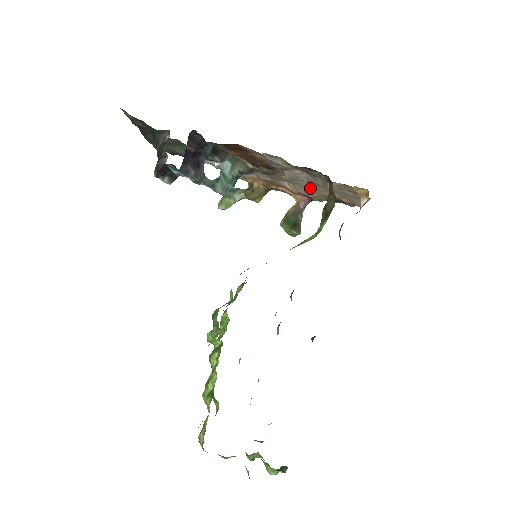
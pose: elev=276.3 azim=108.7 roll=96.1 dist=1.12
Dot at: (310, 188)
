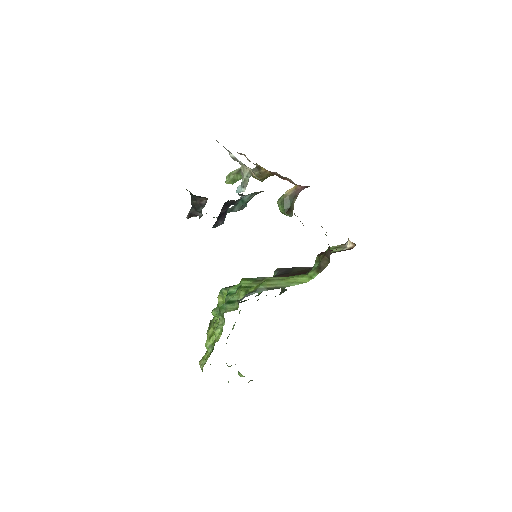
Dot at: occluded
